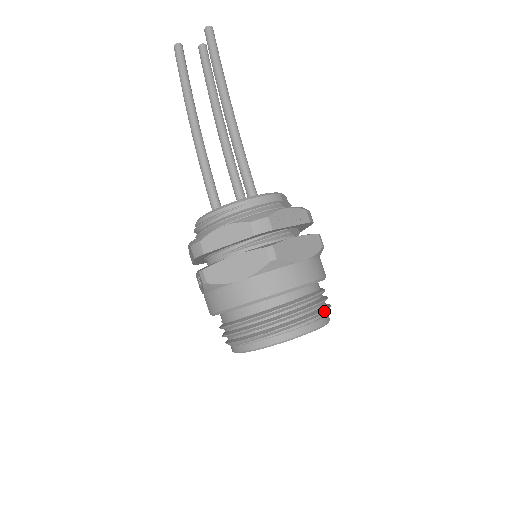
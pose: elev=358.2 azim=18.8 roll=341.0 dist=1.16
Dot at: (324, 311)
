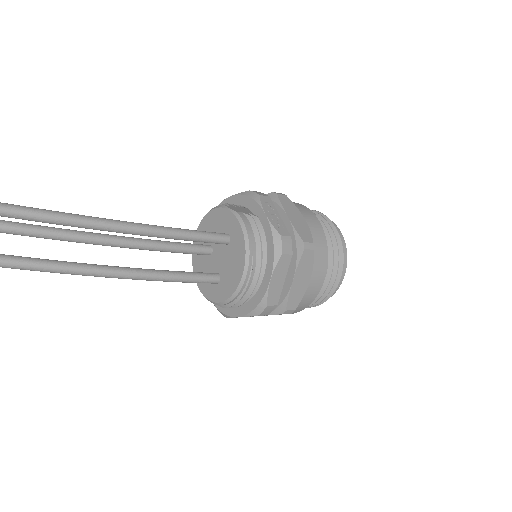
Dot at: (328, 219)
